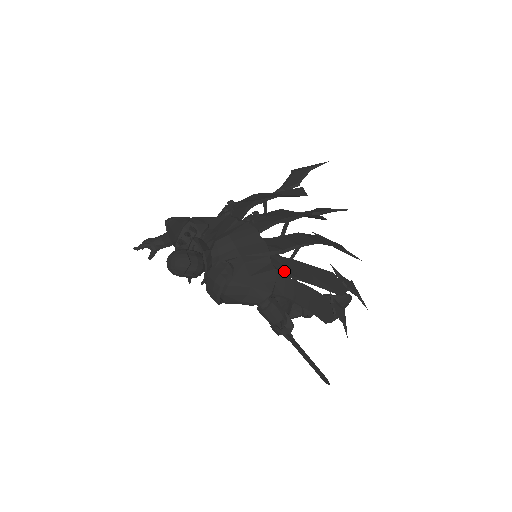
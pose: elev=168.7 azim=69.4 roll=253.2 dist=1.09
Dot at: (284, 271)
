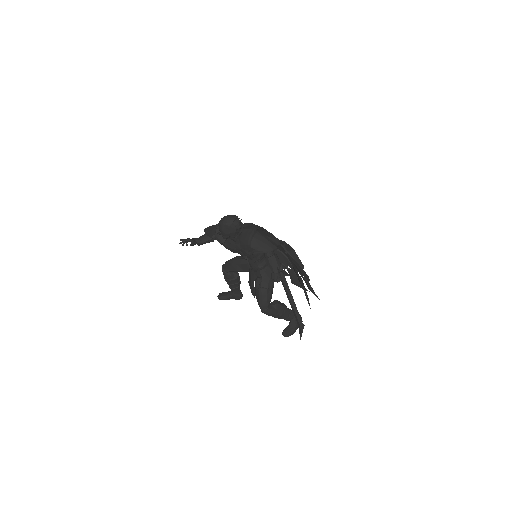
Dot at: (281, 244)
